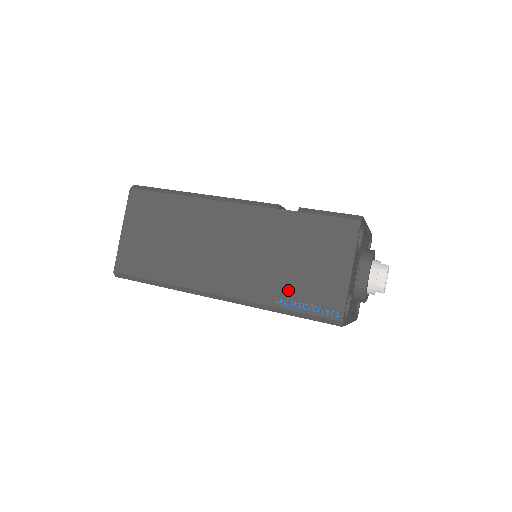
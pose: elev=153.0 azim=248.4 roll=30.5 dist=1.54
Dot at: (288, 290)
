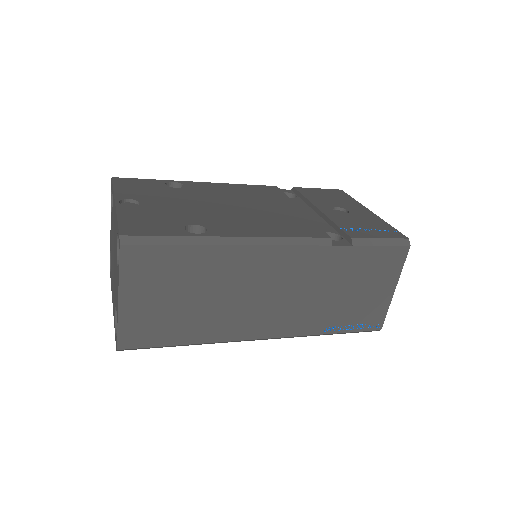
Dot at: (337, 318)
